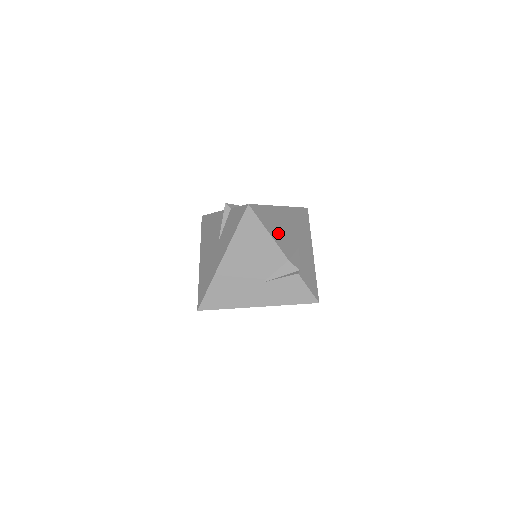
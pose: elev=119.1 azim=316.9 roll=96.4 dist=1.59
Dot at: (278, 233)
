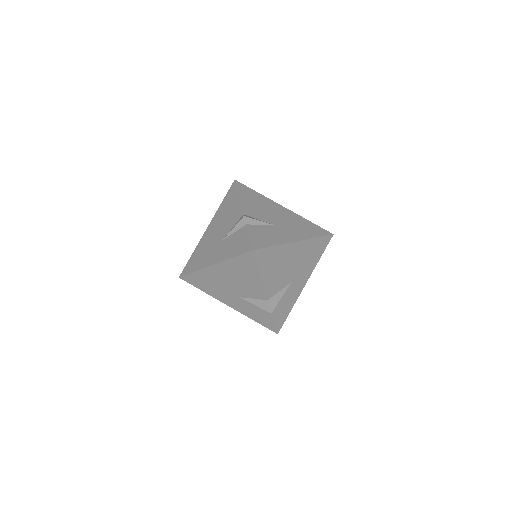
Dot at: (273, 274)
